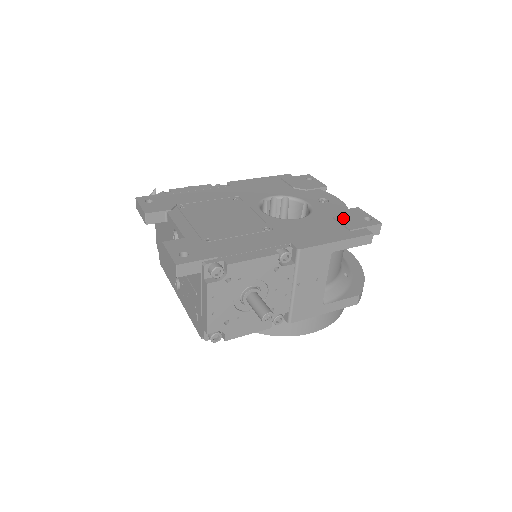
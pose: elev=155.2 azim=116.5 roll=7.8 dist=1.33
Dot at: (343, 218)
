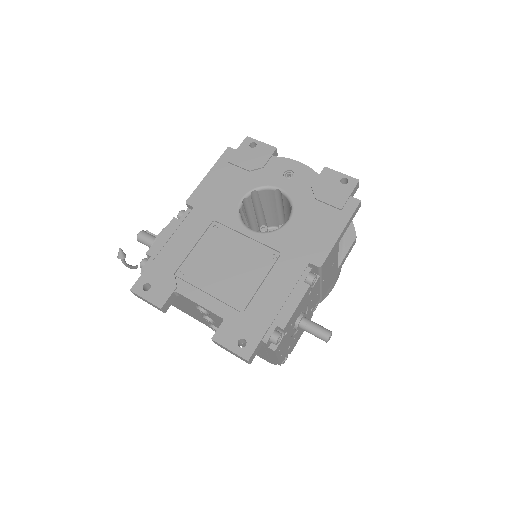
Dot at: (324, 195)
